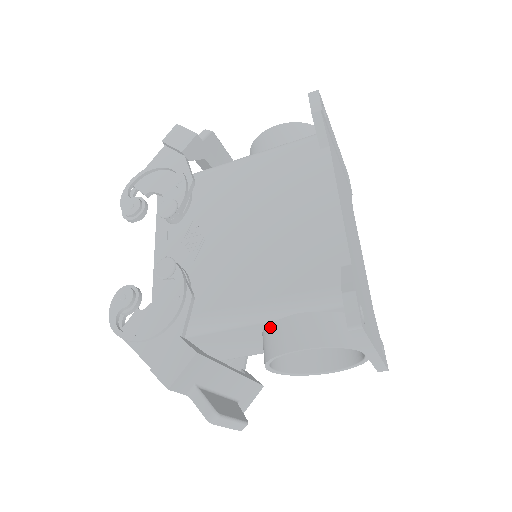
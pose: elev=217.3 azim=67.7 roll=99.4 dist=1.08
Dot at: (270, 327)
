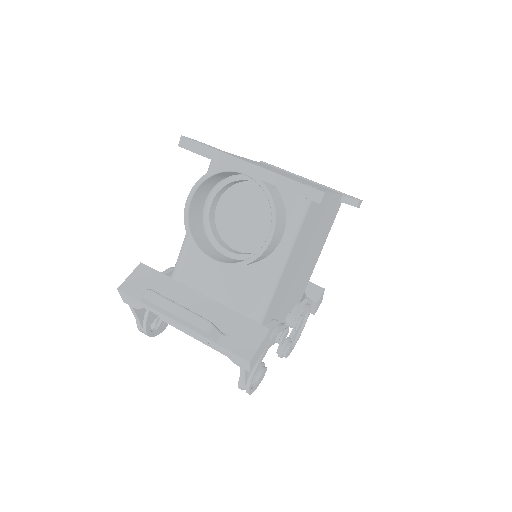
Dot at: occluded
